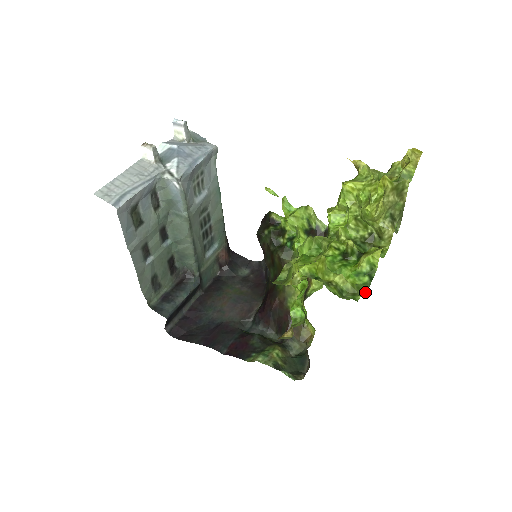
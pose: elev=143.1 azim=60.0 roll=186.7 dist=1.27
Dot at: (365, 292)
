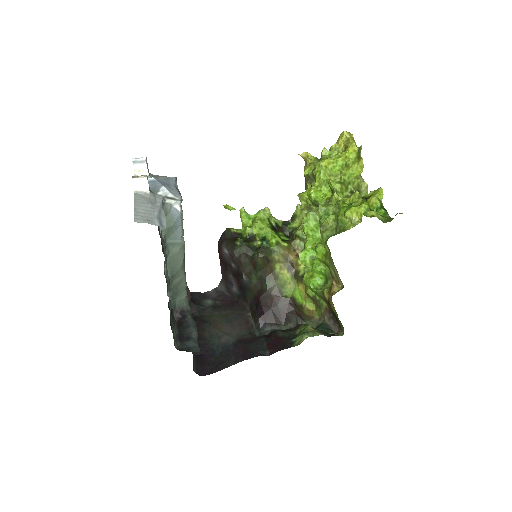
Dot at: (389, 218)
